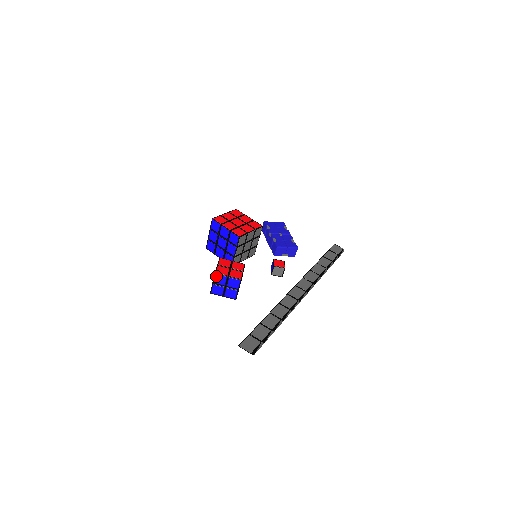
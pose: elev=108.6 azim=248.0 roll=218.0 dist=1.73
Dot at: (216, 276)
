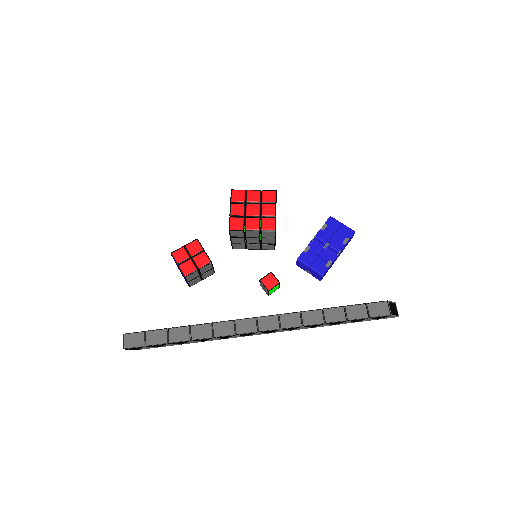
Dot at: (172, 256)
